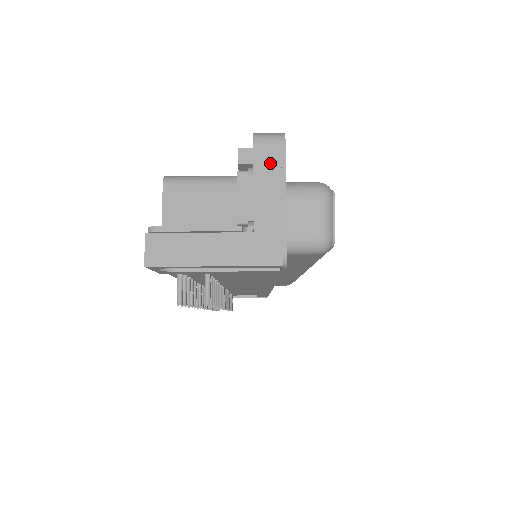
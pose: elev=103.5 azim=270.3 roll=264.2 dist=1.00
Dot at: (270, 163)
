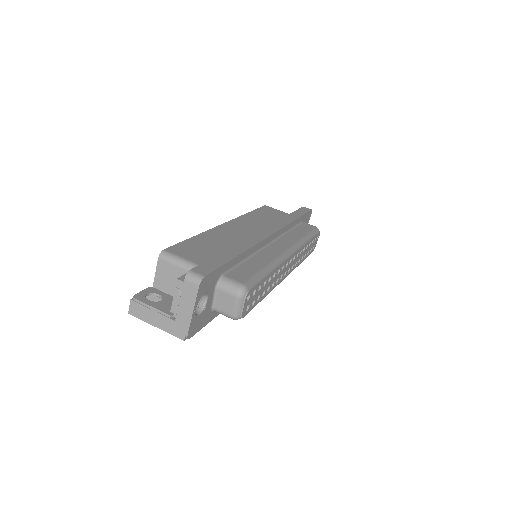
Dot at: (190, 293)
